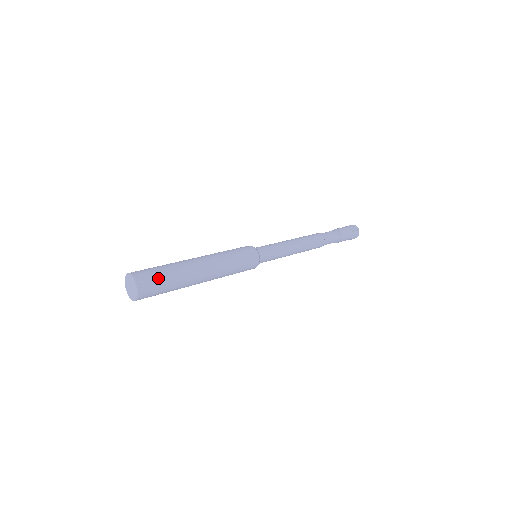
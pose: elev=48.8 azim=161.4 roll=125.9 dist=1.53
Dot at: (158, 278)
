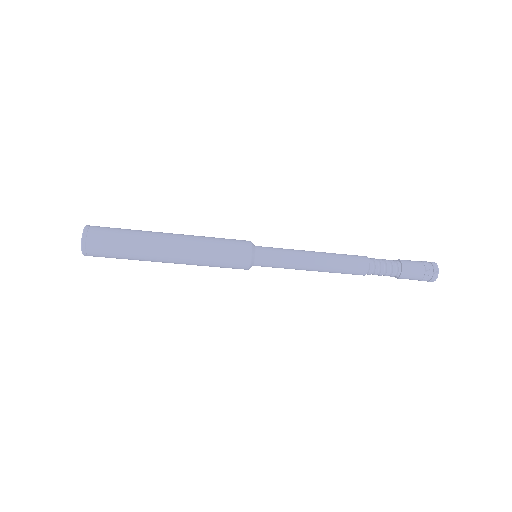
Dot at: (111, 230)
